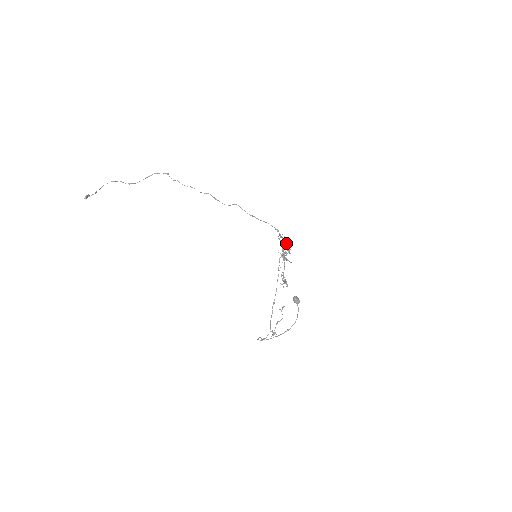
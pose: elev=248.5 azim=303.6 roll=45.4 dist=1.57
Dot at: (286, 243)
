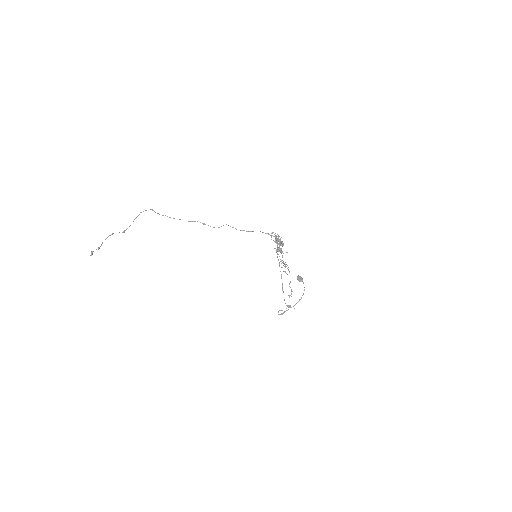
Dot at: (279, 242)
